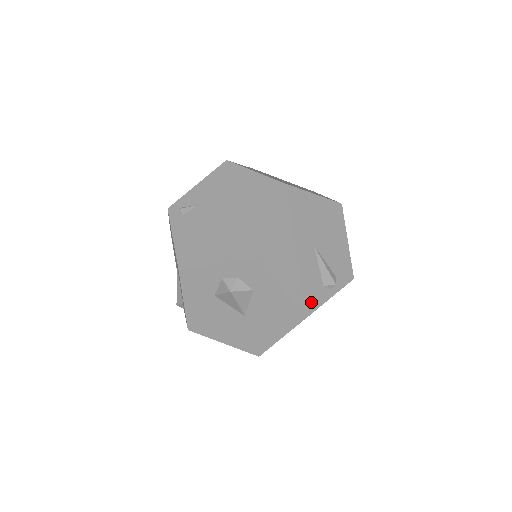
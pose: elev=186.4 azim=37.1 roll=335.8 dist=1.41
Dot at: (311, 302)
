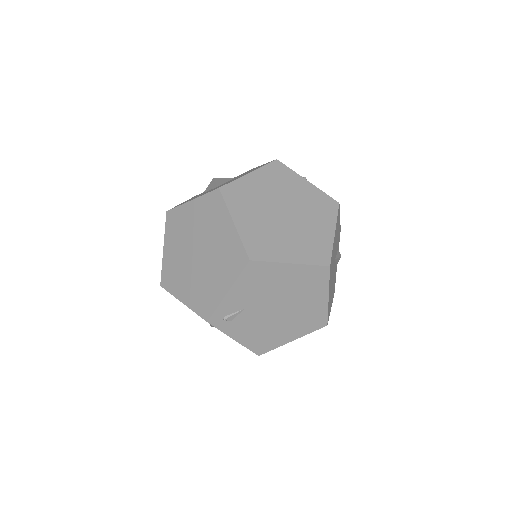
Dot at: occluded
